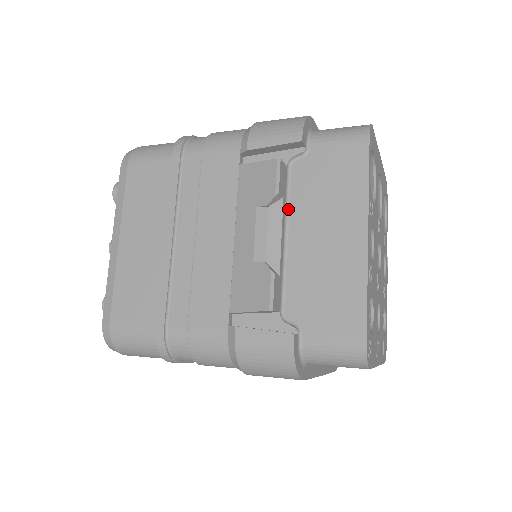
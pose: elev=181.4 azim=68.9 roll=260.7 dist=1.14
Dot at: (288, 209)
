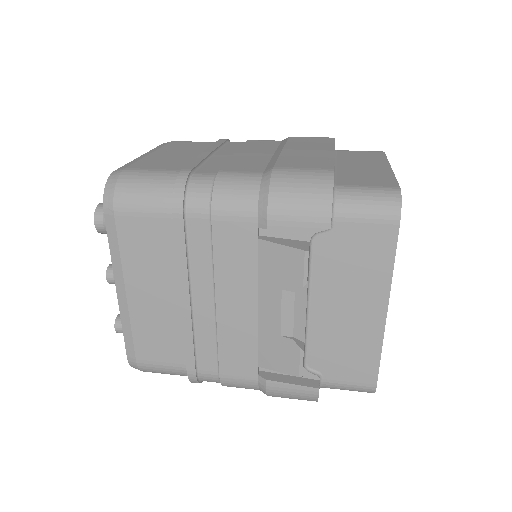
Dot at: (310, 281)
